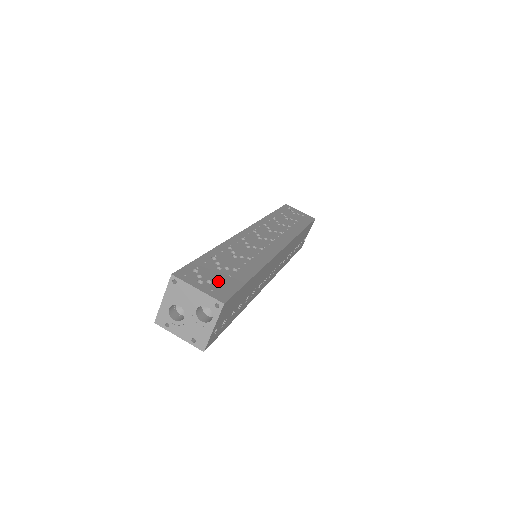
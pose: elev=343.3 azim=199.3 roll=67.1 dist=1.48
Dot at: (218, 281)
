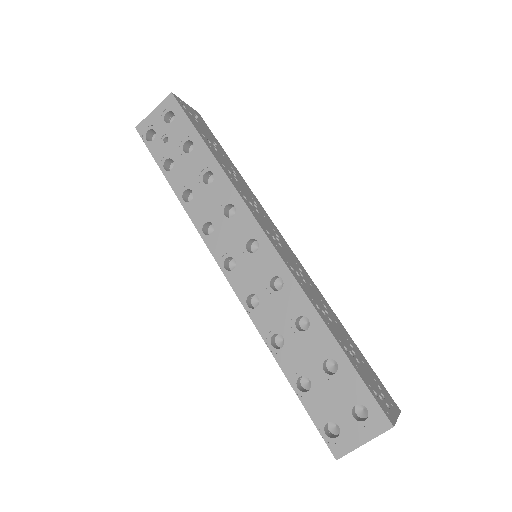
Dot at: (377, 385)
